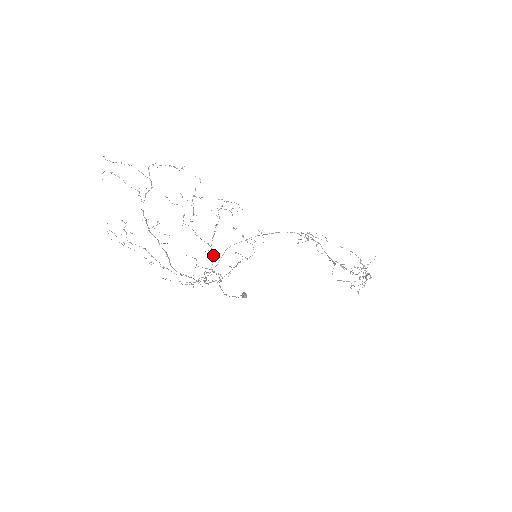
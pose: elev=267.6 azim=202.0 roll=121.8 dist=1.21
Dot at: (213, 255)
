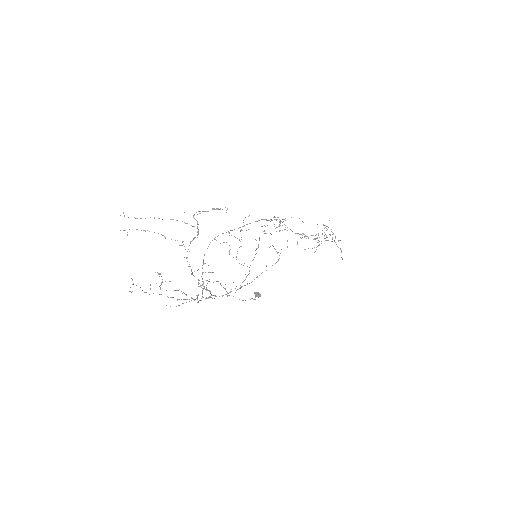
Dot at: occluded
